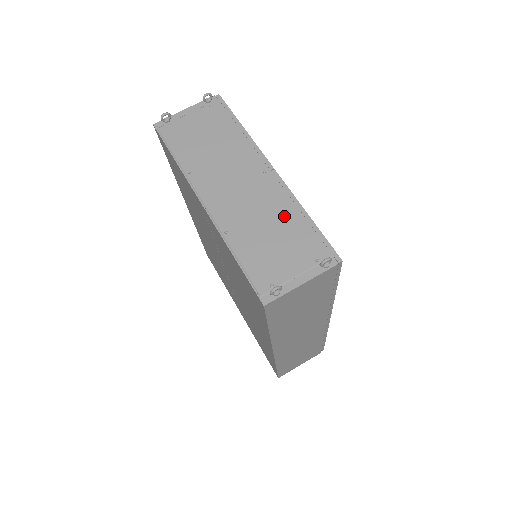
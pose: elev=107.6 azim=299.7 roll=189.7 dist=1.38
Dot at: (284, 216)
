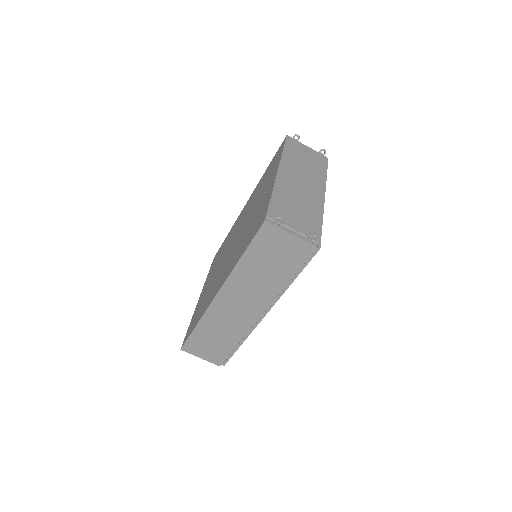
Dot at: (311, 211)
